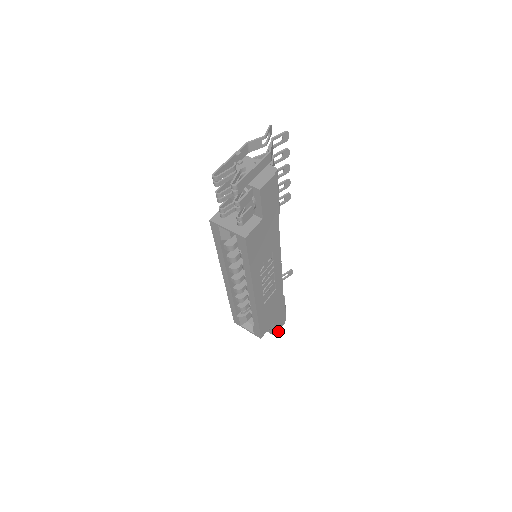
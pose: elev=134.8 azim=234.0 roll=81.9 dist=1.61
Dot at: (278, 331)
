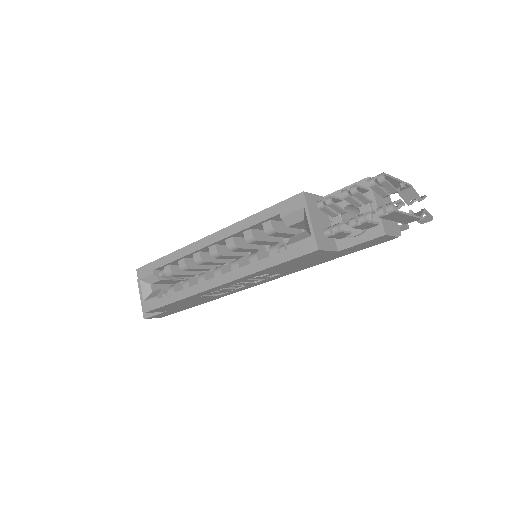
Dot at: (151, 318)
